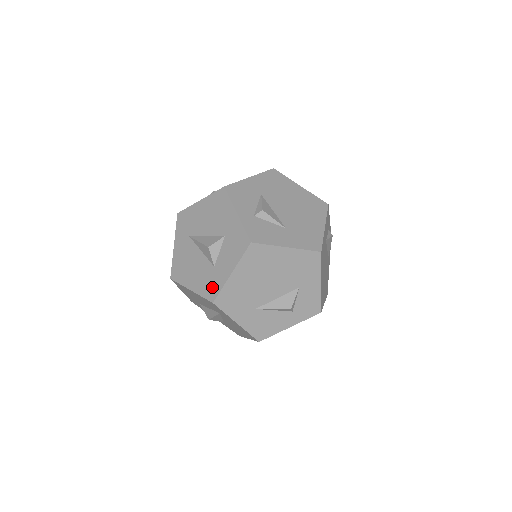
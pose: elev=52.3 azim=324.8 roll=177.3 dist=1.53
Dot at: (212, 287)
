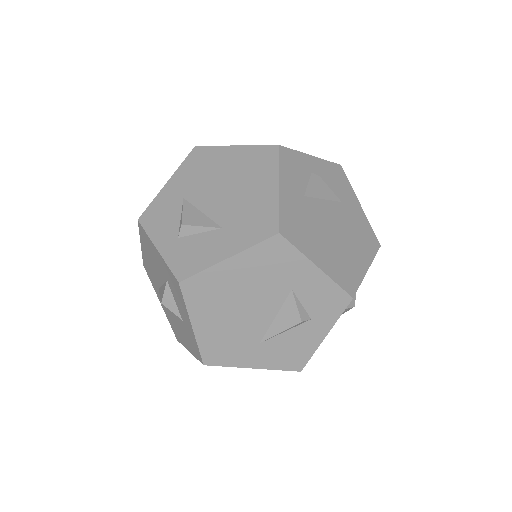
Dot at: (193, 346)
